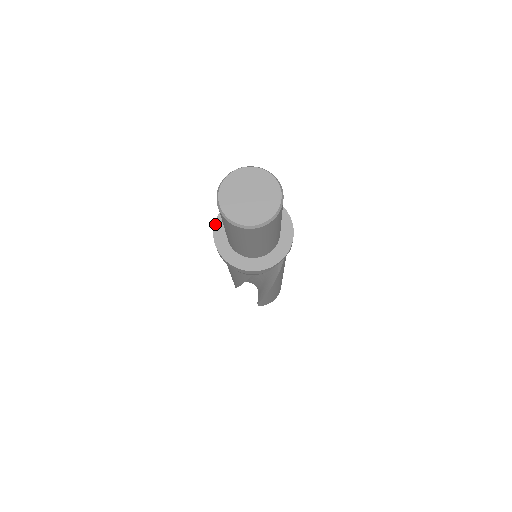
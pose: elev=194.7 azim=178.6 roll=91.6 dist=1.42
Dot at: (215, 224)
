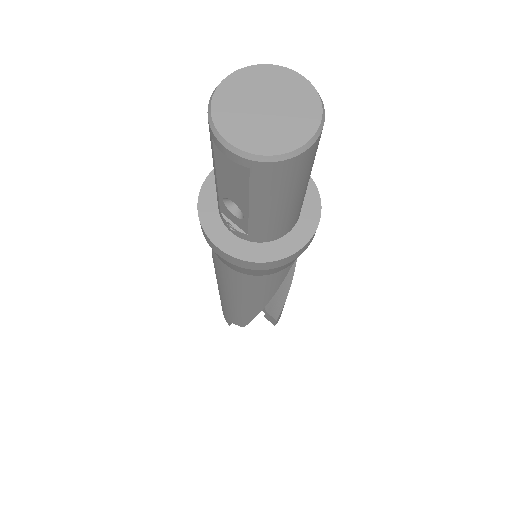
Dot at: (209, 238)
